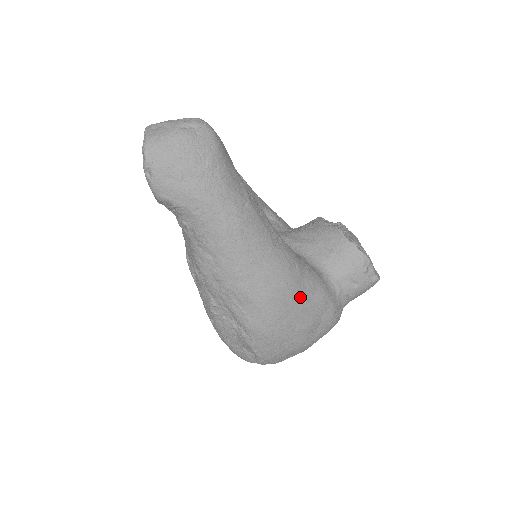
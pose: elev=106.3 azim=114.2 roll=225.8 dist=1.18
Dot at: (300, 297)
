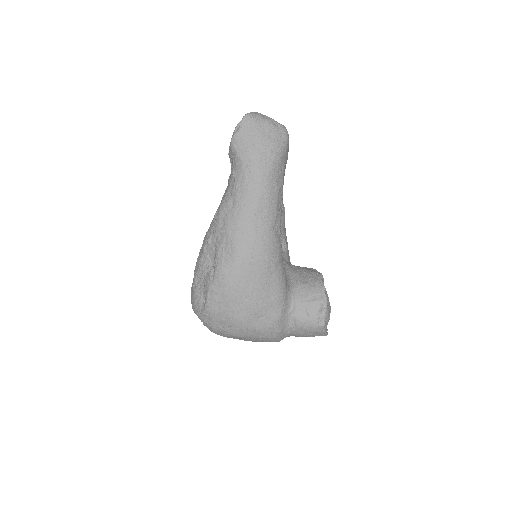
Dot at: (264, 278)
